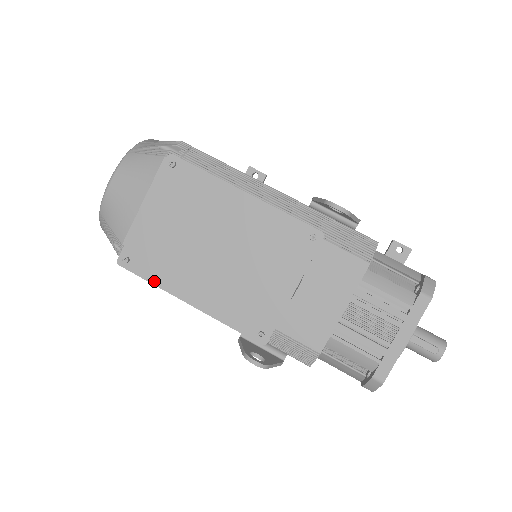
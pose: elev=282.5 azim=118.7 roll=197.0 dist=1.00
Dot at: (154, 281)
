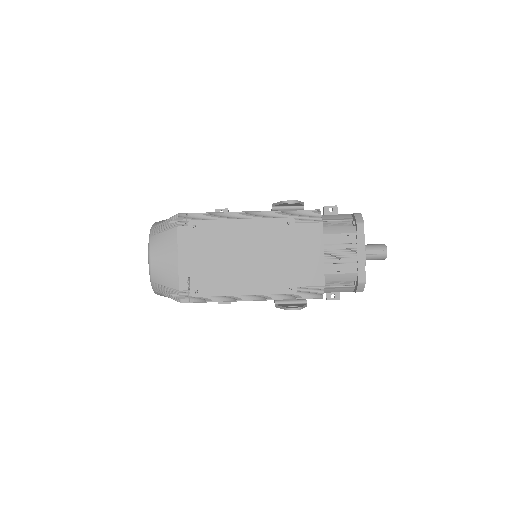
Dot at: (218, 294)
